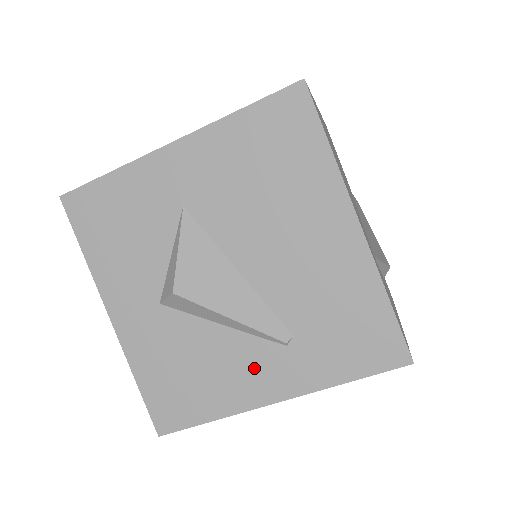
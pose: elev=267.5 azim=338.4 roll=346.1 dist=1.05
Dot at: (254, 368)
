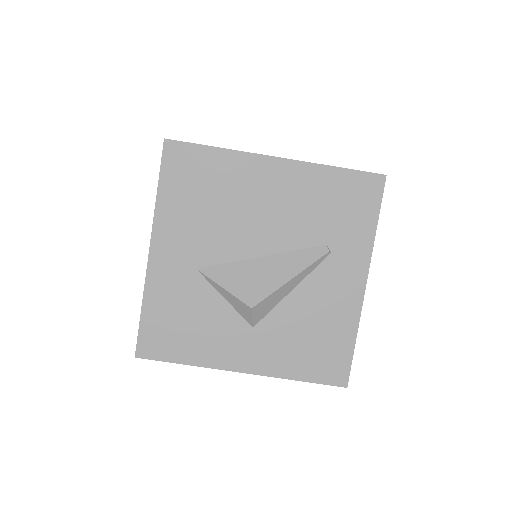
Dot at: (334, 285)
